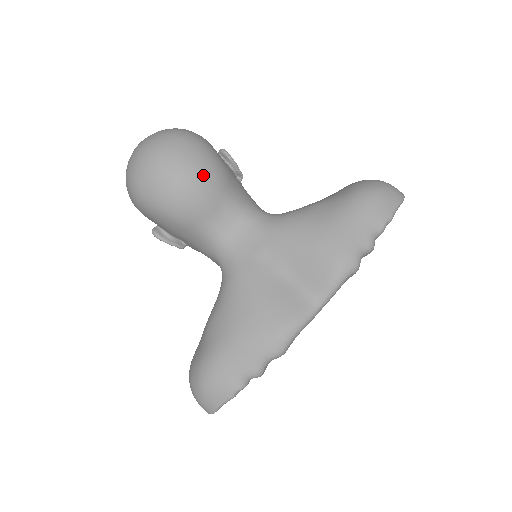
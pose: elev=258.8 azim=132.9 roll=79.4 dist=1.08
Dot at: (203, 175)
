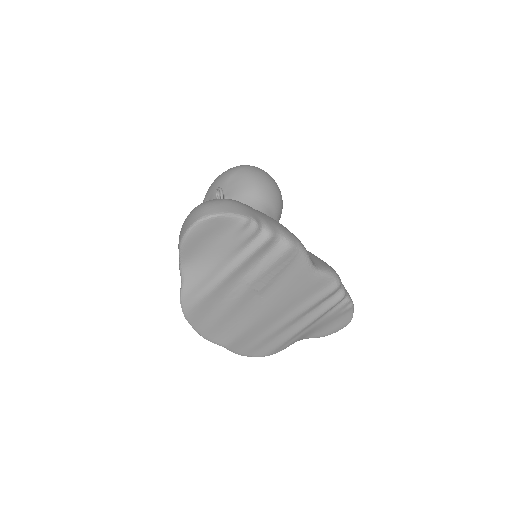
Dot at: (281, 198)
